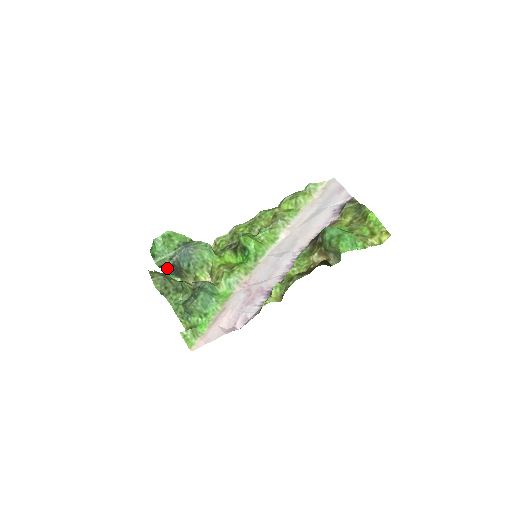
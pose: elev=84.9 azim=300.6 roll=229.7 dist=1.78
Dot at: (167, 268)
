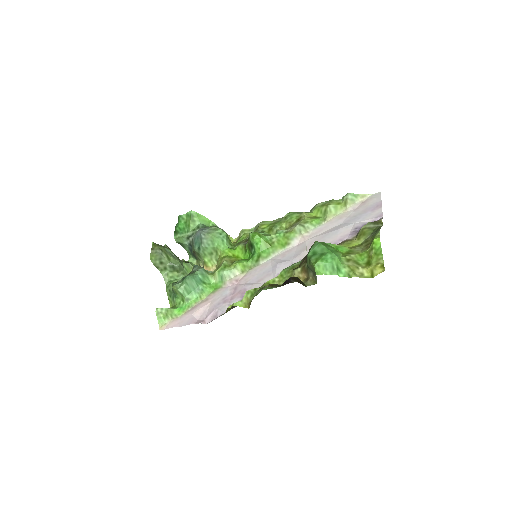
Dot at: (186, 247)
